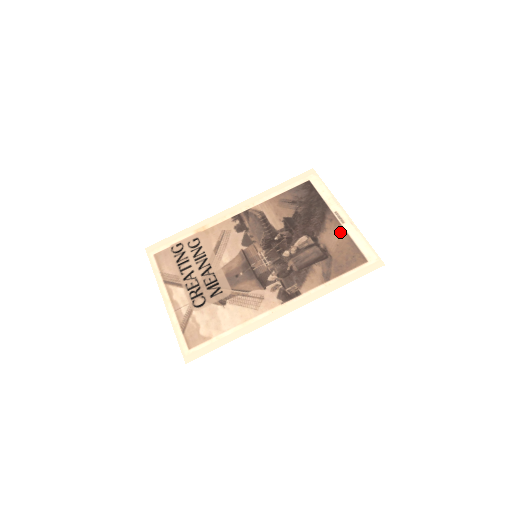
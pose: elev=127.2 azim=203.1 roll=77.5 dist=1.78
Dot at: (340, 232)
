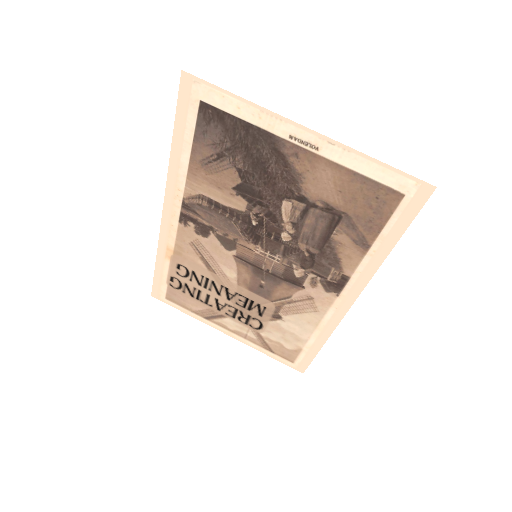
Dot at: (326, 169)
